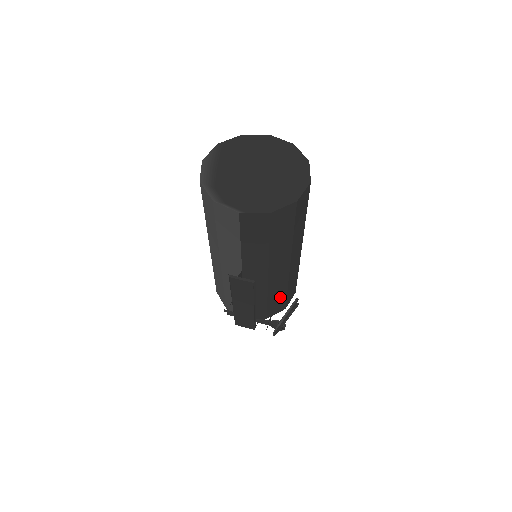
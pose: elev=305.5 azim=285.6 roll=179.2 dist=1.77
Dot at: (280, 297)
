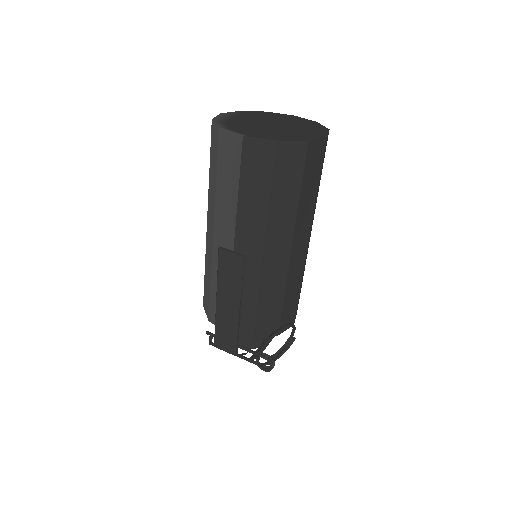
Dot at: (273, 307)
